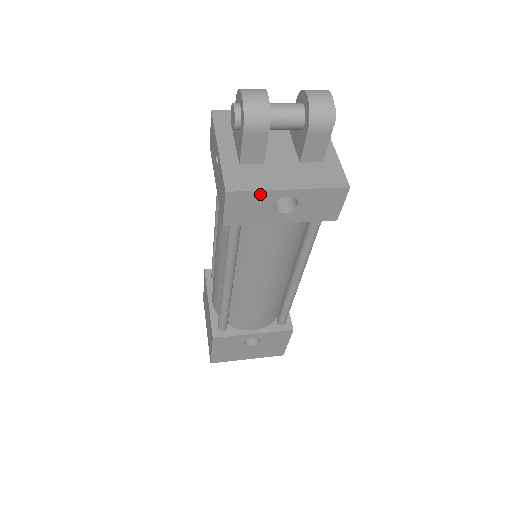
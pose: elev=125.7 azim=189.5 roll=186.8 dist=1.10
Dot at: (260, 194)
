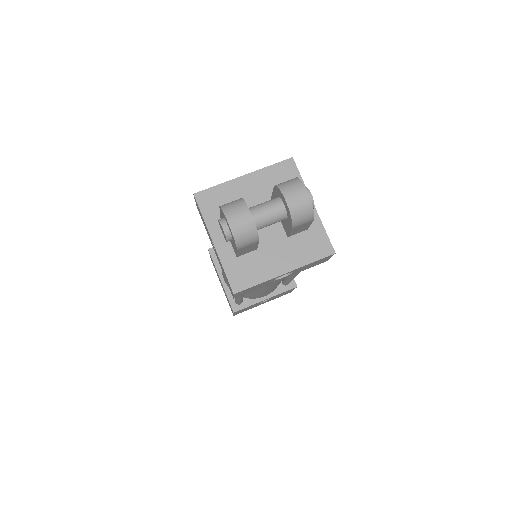
Dot at: (261, 283)
